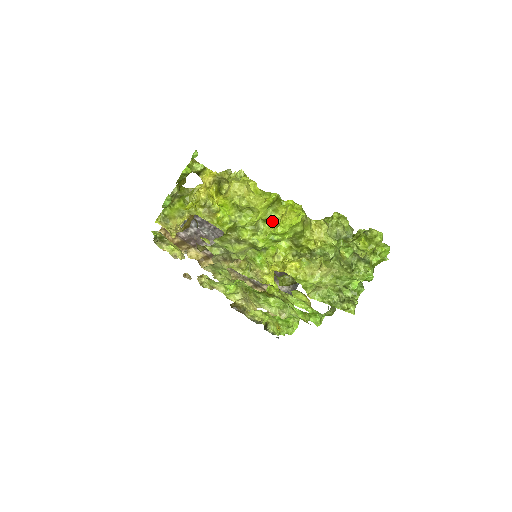
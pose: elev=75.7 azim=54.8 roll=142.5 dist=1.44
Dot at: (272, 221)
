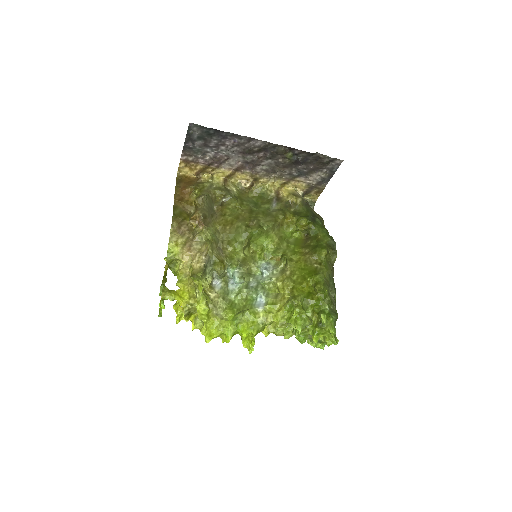
Dot at: occluded
